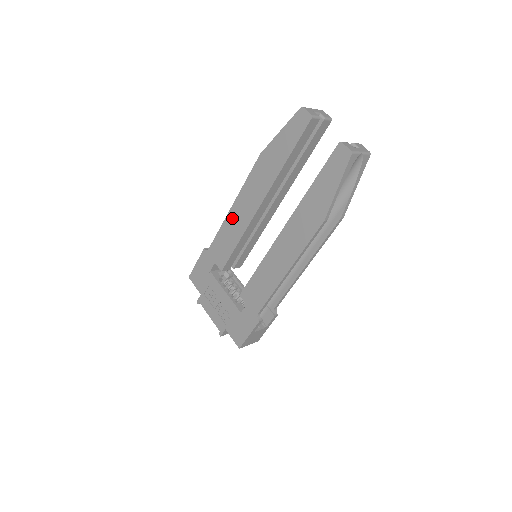
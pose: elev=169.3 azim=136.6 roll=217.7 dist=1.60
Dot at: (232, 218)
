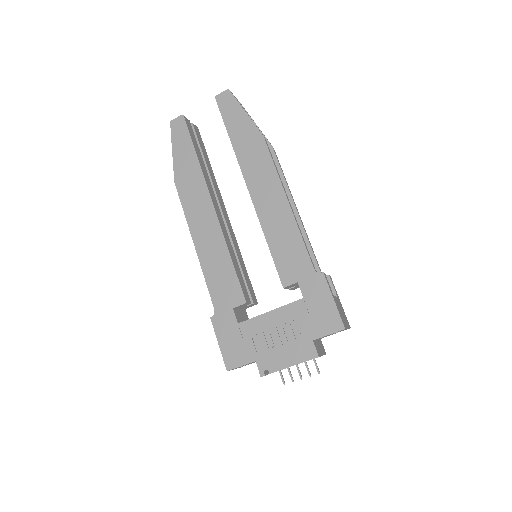
Dot at: (204, 251)
